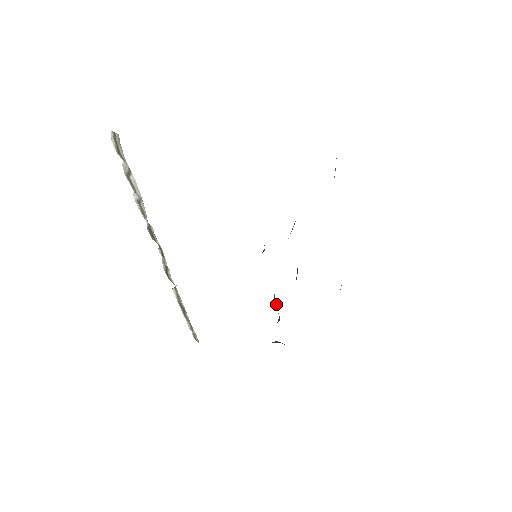
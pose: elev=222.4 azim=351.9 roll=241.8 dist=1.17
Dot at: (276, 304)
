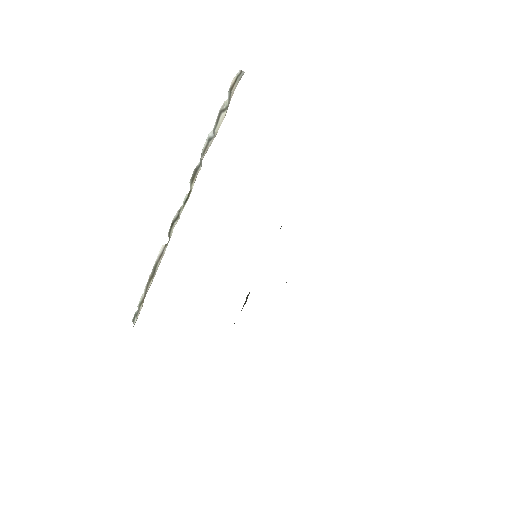
Dot at: (244, 303)
